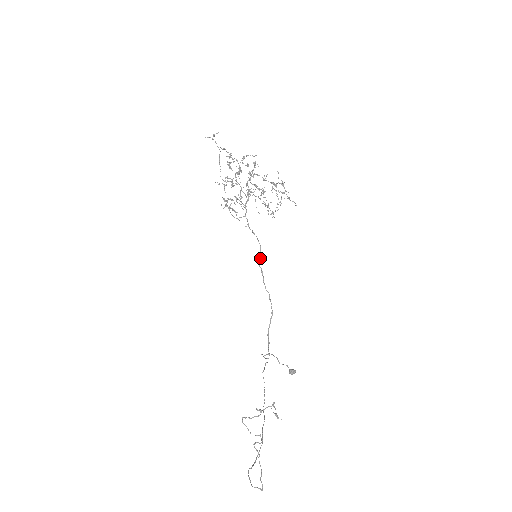
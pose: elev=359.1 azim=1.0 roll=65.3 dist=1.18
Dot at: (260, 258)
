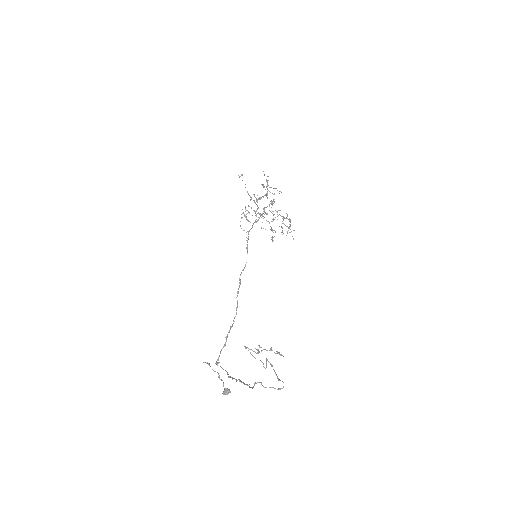
Dot at: occluded
